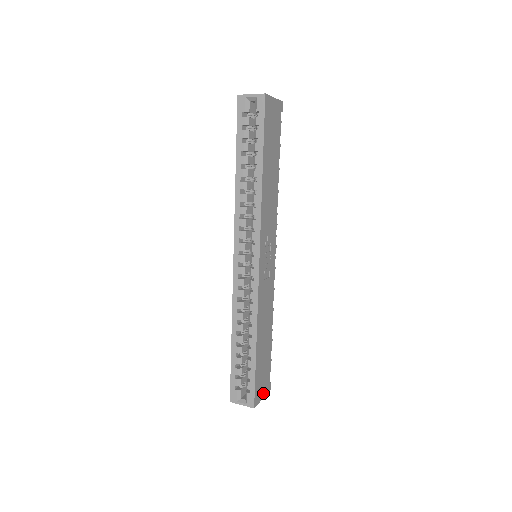
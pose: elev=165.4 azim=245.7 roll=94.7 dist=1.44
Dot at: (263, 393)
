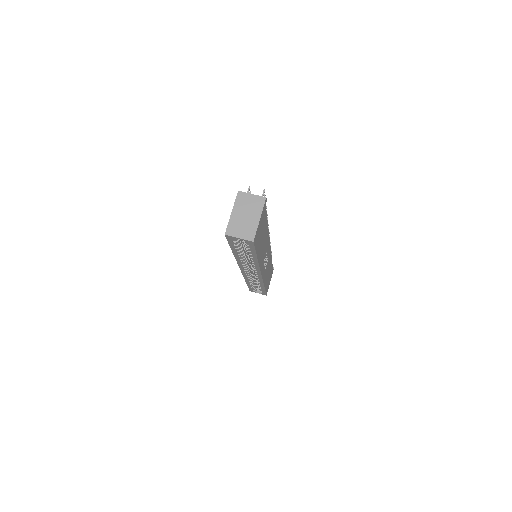
Dot at: occluded
